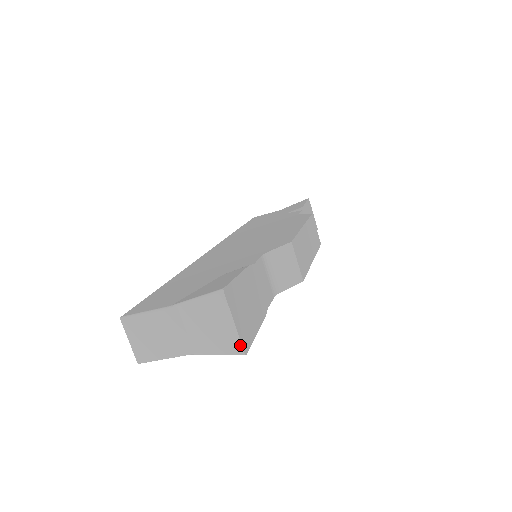
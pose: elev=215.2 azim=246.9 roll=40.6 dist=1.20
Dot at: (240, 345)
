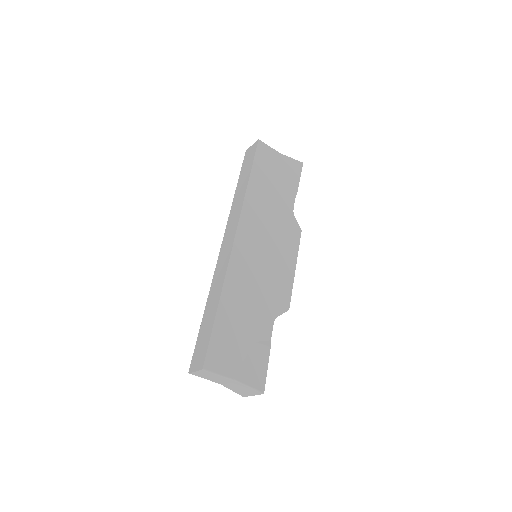
Dot at: (246, 396)
